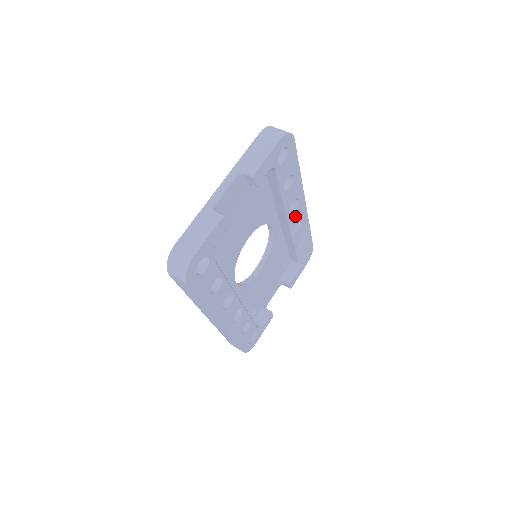
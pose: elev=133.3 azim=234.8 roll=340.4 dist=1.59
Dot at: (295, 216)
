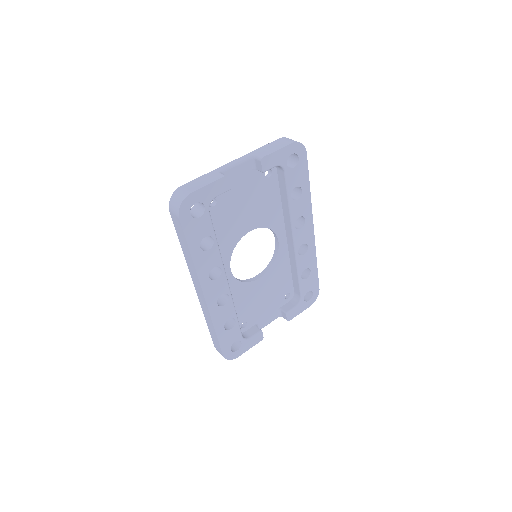
Dot at: (301, 236)
